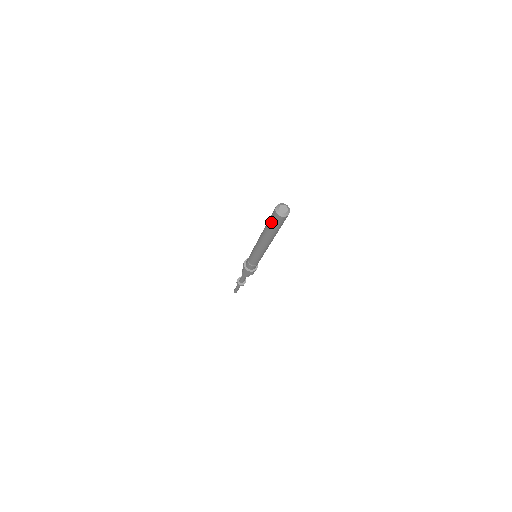
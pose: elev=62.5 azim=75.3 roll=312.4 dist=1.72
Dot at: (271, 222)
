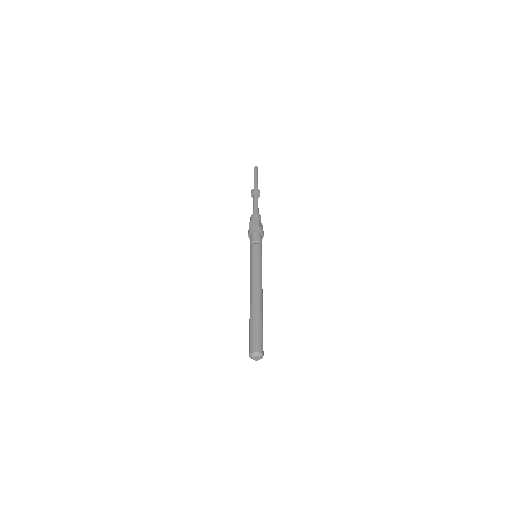
Dot at: occluded
